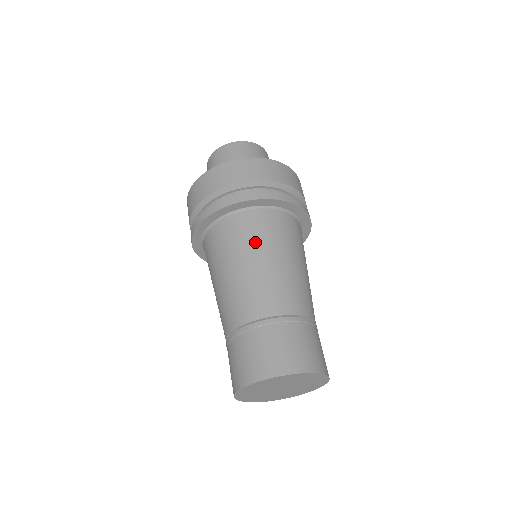
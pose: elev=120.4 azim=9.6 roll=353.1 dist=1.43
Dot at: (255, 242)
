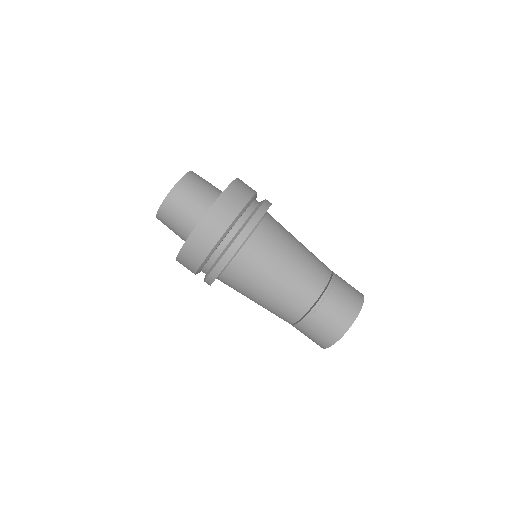
Dot at: (276, 252)
